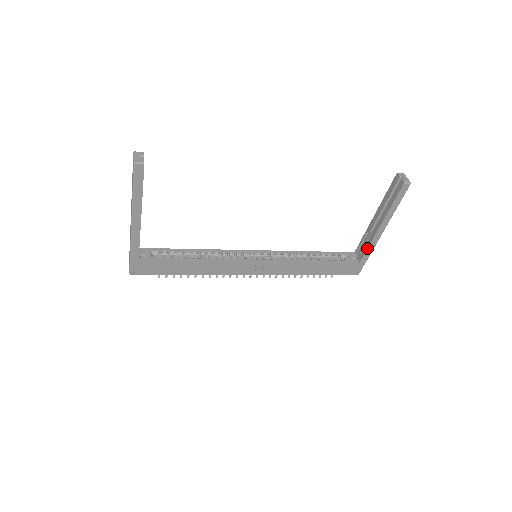
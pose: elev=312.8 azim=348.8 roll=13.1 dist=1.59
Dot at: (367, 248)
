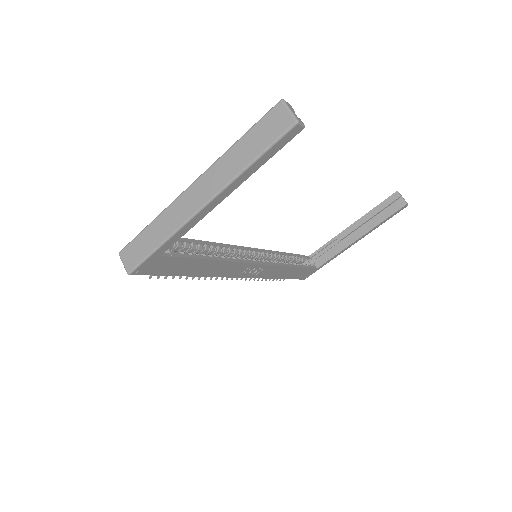
Dot at: (334, 256)
